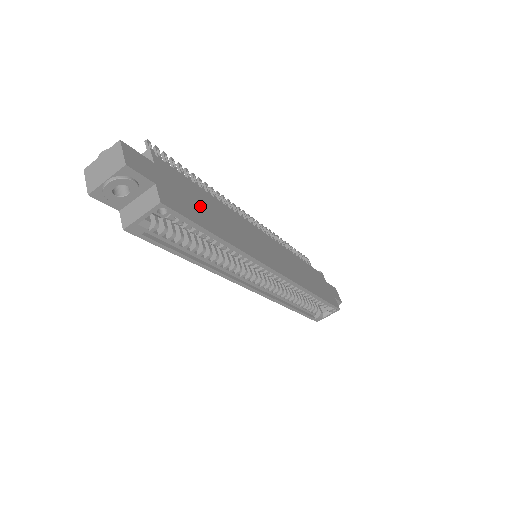
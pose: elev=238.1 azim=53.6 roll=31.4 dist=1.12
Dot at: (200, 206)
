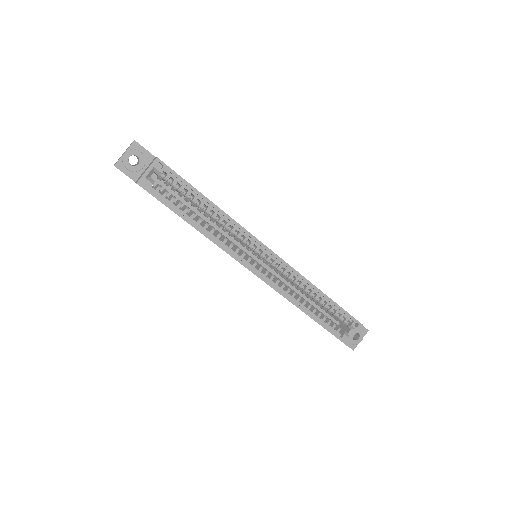
Dot at: occluded
